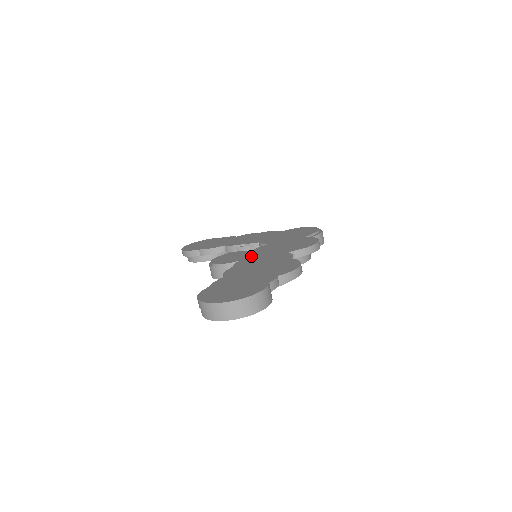
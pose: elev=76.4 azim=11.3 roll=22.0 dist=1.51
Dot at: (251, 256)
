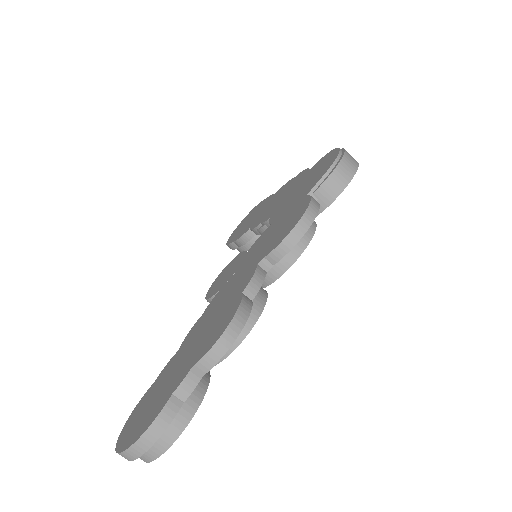
Dot at: (232, 275)
